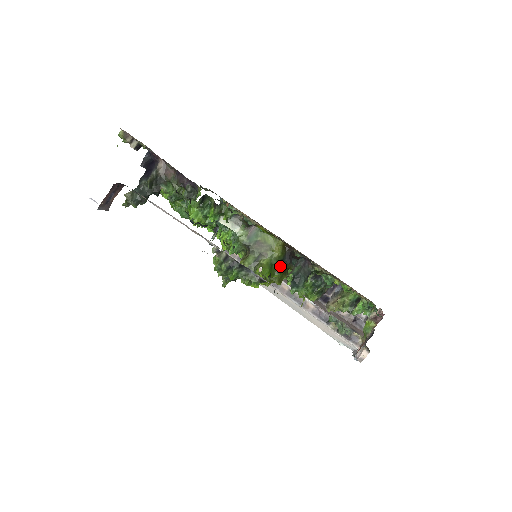
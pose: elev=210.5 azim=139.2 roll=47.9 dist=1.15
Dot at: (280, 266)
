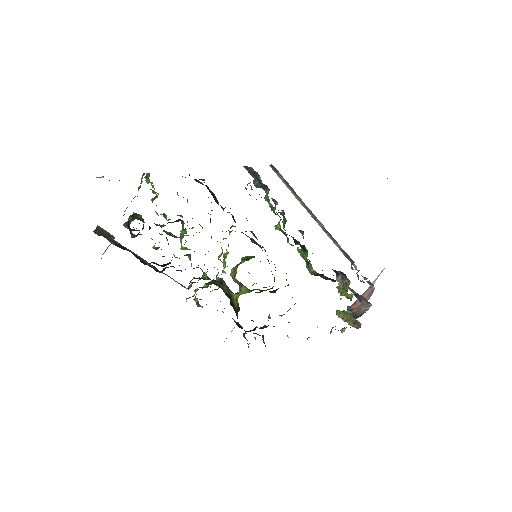
Dot at: (261, 290)
